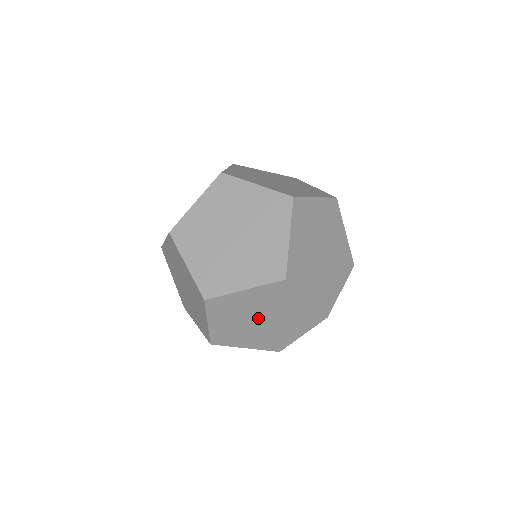
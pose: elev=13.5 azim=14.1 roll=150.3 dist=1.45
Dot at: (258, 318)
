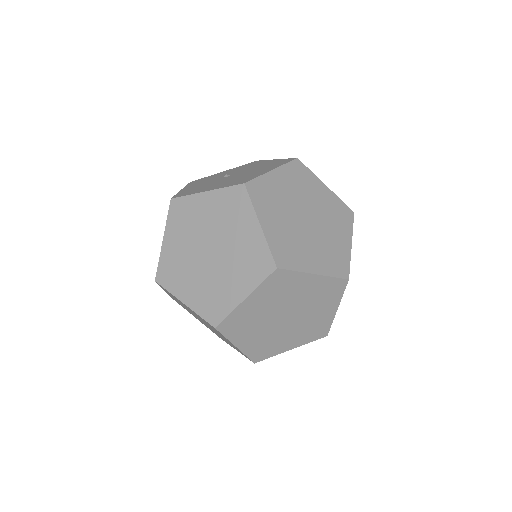
Dot at: (286, 313)
